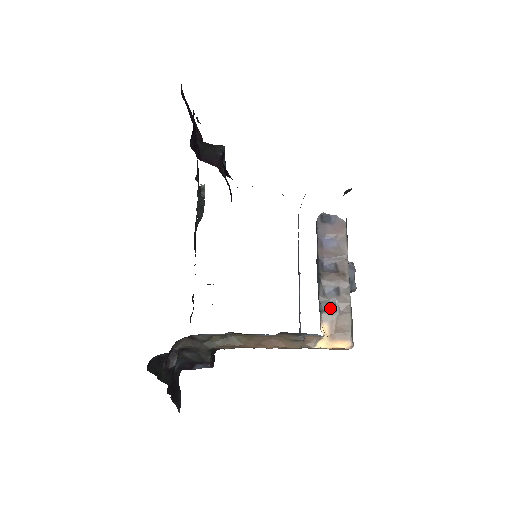
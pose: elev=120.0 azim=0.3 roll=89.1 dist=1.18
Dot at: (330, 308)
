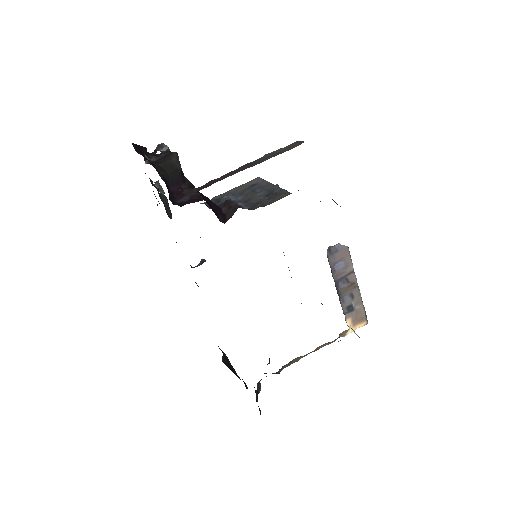
Dot at: (350, 309)
